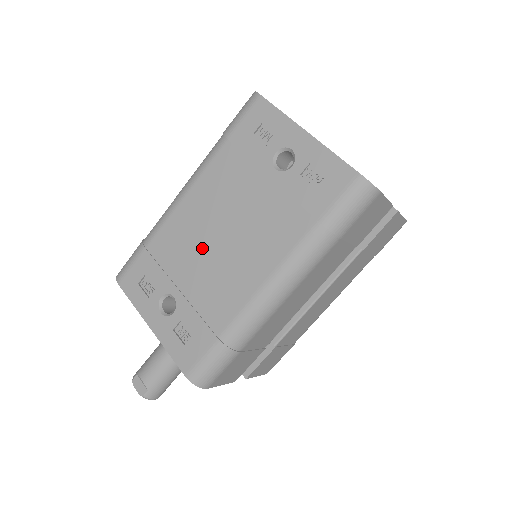
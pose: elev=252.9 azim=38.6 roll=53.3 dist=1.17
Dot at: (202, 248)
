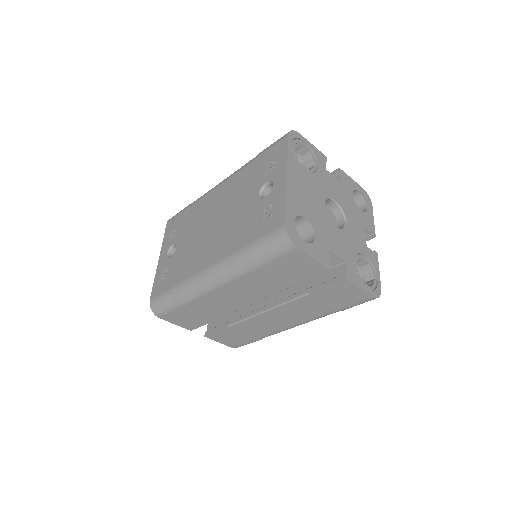
Dot at: (203, 225)
